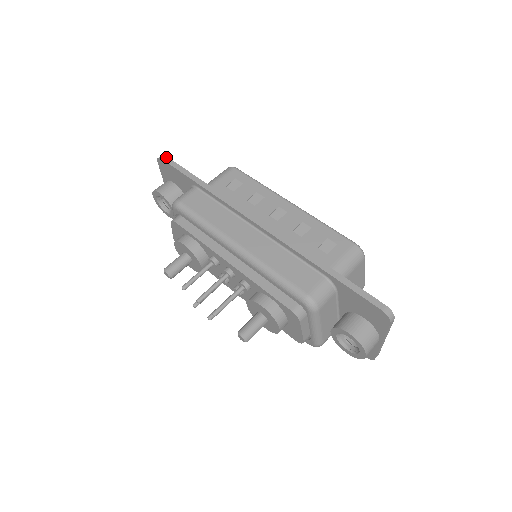
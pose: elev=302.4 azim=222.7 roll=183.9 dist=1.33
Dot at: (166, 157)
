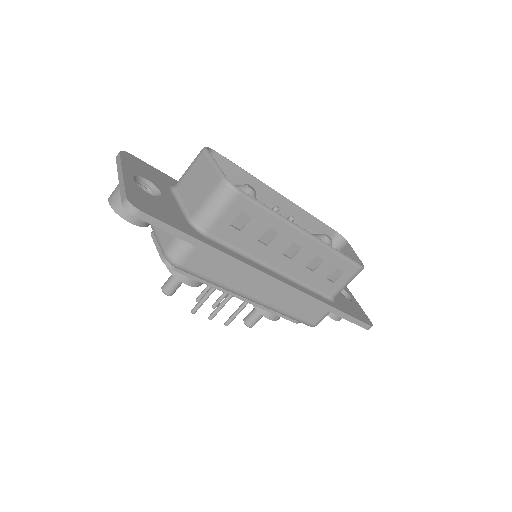
Dot at: (142, 214)
